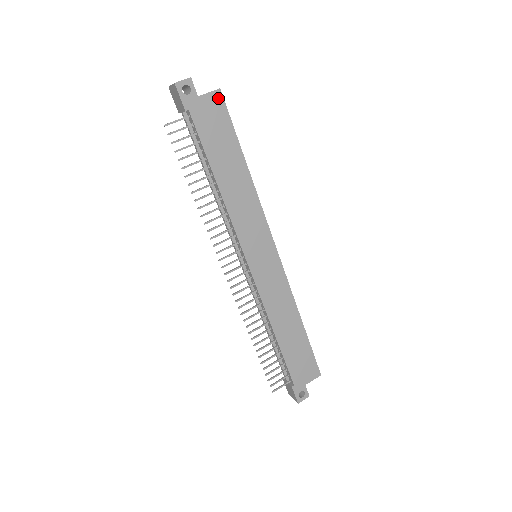
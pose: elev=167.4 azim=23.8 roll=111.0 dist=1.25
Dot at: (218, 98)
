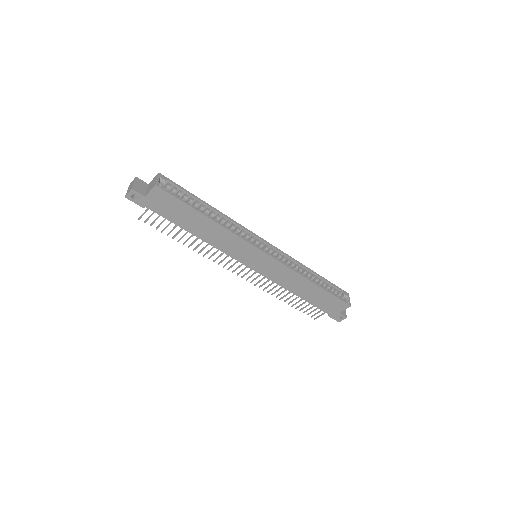
Dot at: (158, 191)
